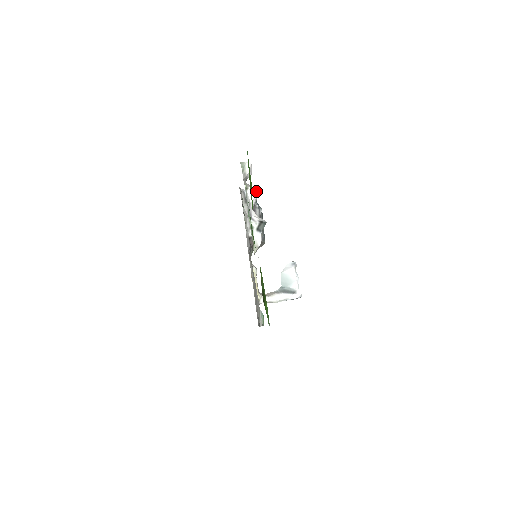
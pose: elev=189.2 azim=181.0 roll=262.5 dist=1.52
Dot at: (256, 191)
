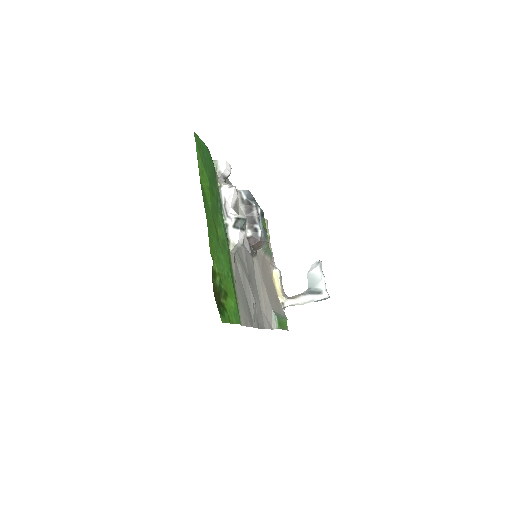
Dot at: (232, 188)
